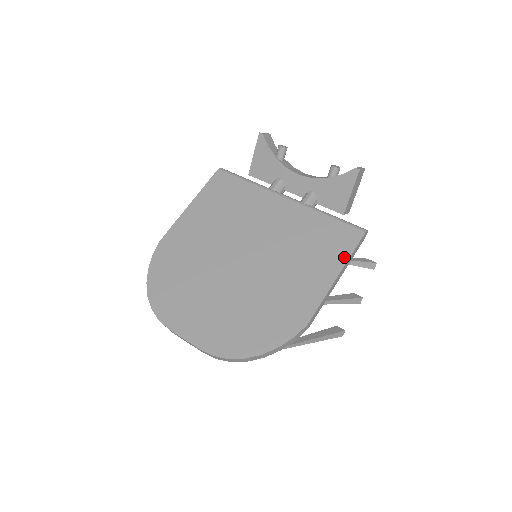
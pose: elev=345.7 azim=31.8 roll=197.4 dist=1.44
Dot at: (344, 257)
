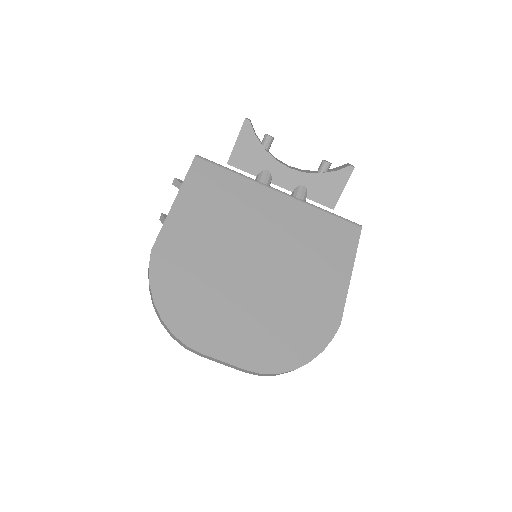
Dot at: (352, 254)
